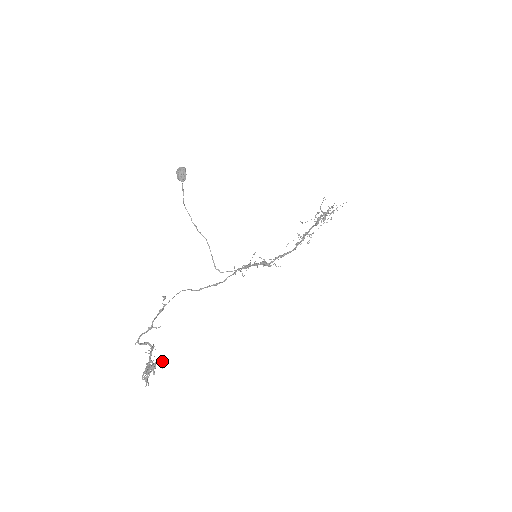
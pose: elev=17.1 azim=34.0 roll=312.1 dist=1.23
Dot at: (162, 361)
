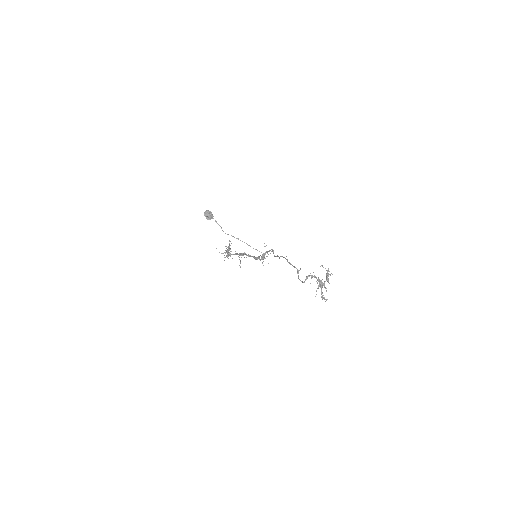
Dot at: occluded
